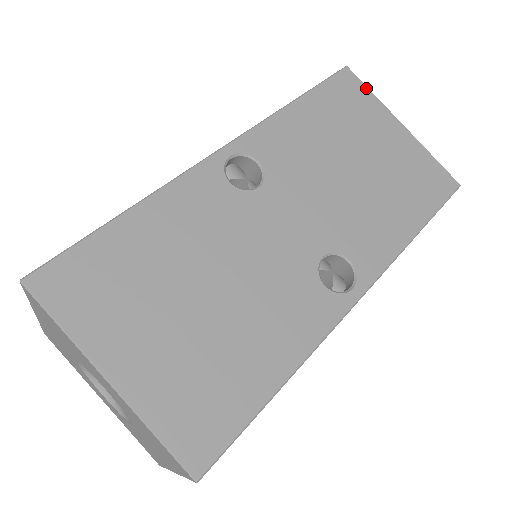
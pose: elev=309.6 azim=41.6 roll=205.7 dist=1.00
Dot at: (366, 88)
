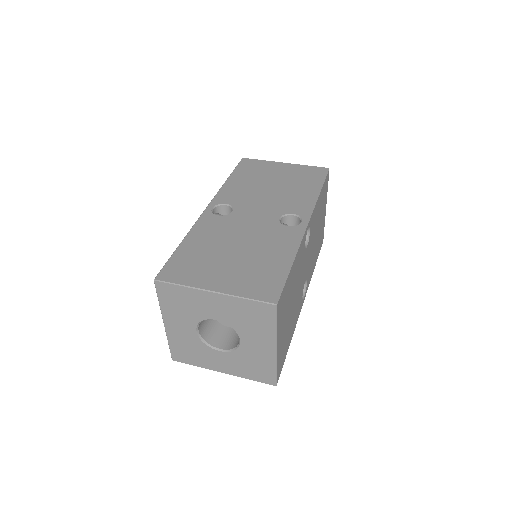
Dot at: (257, 160)
